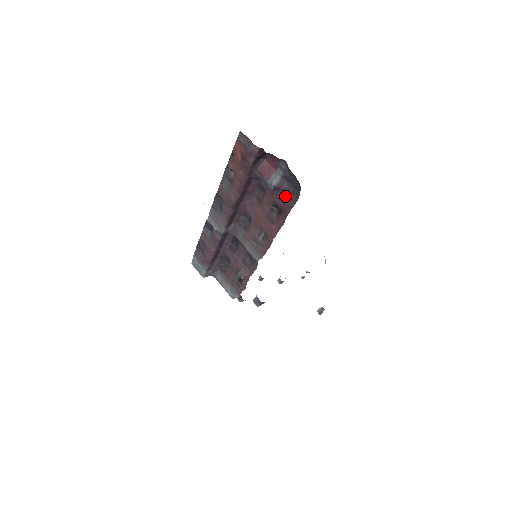
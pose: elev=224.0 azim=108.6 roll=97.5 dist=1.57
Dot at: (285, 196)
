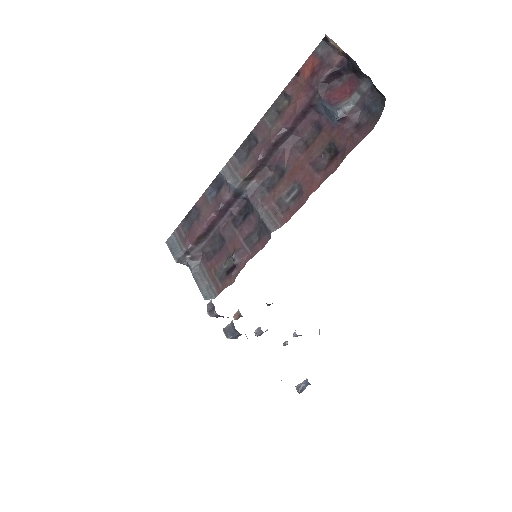
Dot at: (352, 129)
